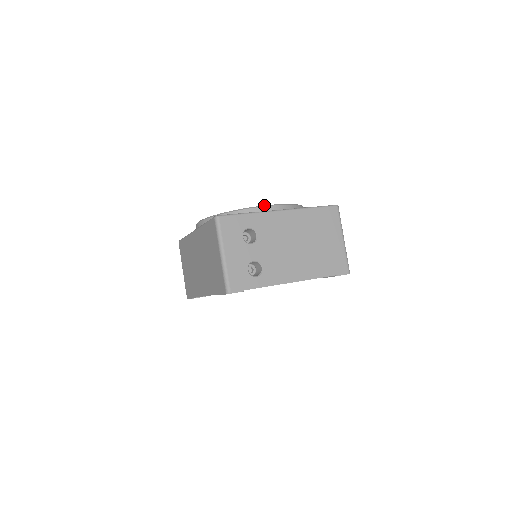
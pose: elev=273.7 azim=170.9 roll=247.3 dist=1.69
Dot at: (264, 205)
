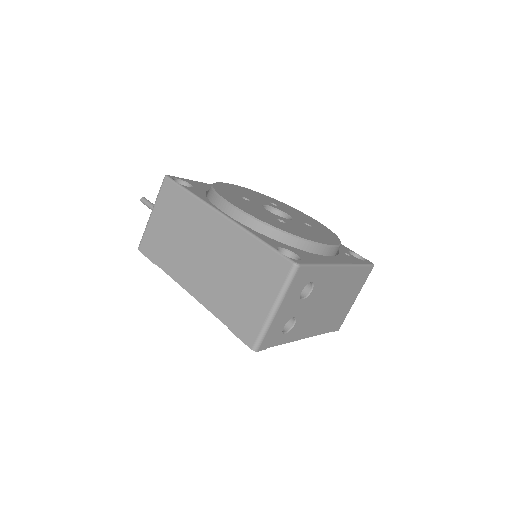
Dot at: (326, 244)
